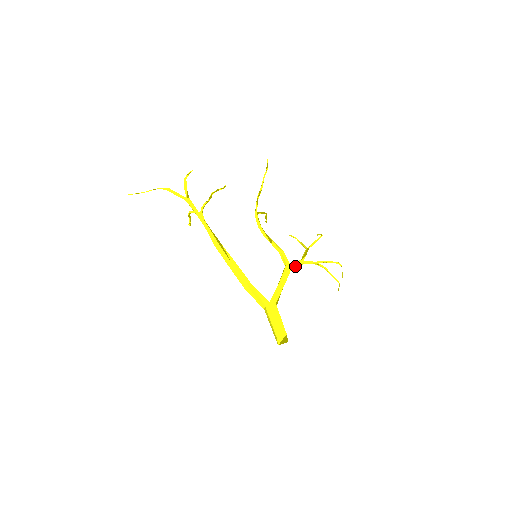
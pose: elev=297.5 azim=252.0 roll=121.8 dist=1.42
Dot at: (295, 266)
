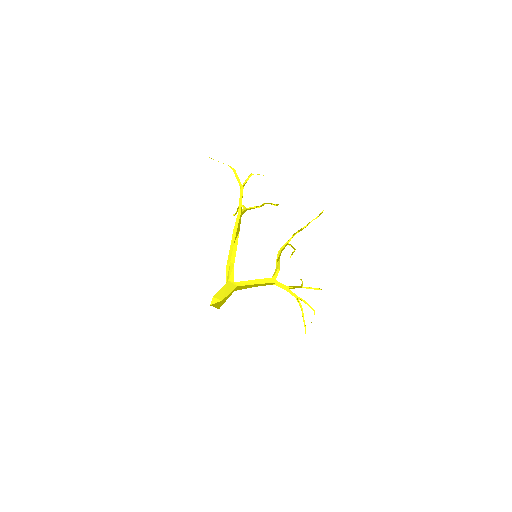
Dot at: (278, 285)
